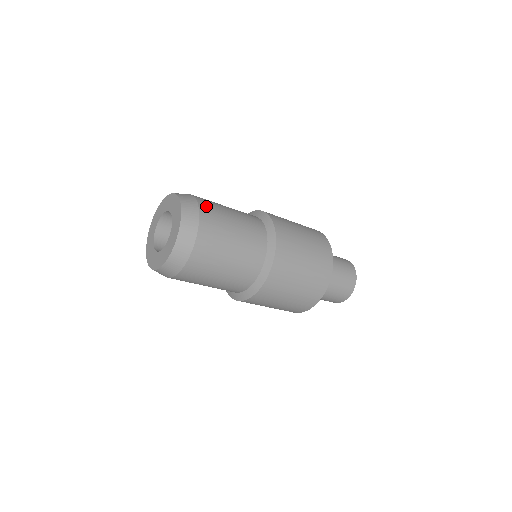
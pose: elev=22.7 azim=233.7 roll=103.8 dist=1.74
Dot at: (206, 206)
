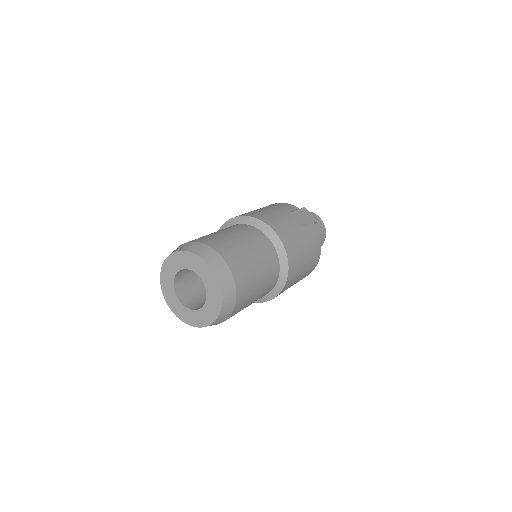
Dot at: (239, 307)
